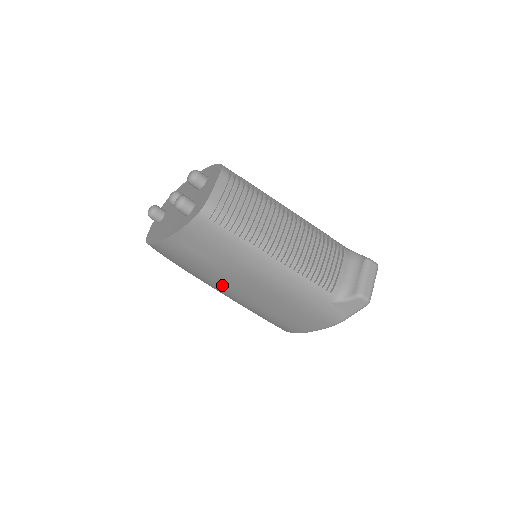
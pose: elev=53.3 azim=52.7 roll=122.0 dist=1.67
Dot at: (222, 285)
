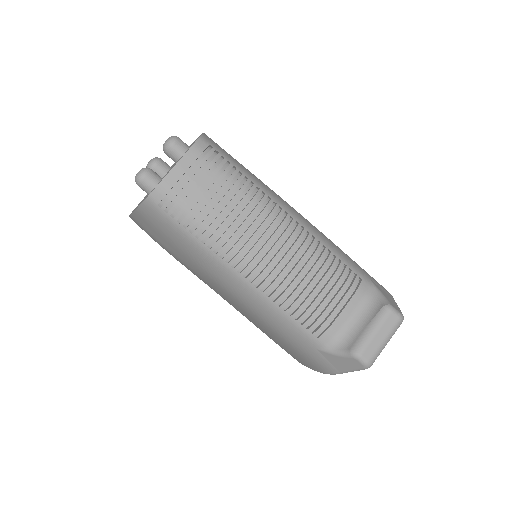
Dot at: occluded
